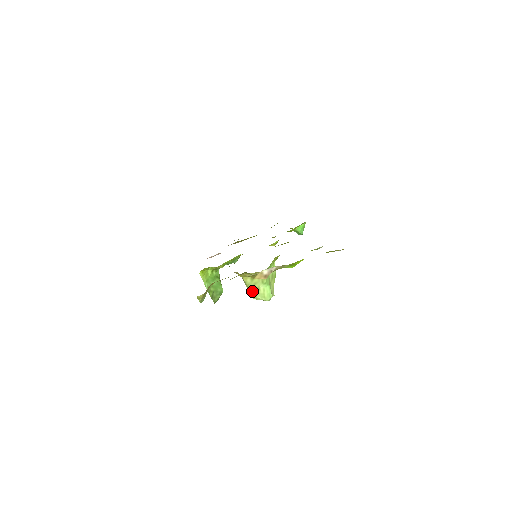
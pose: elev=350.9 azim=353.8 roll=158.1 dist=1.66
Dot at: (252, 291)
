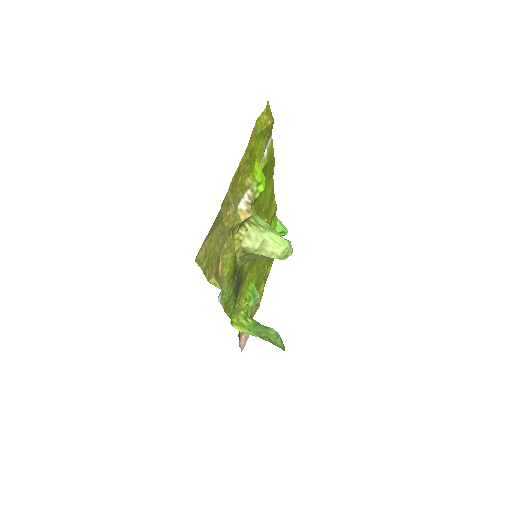
Dot at: (264, 251)
